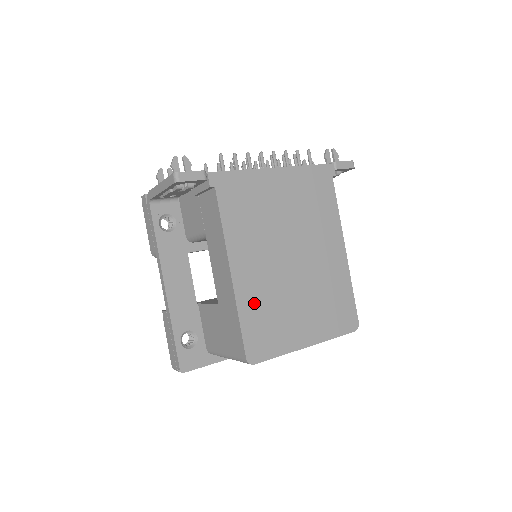
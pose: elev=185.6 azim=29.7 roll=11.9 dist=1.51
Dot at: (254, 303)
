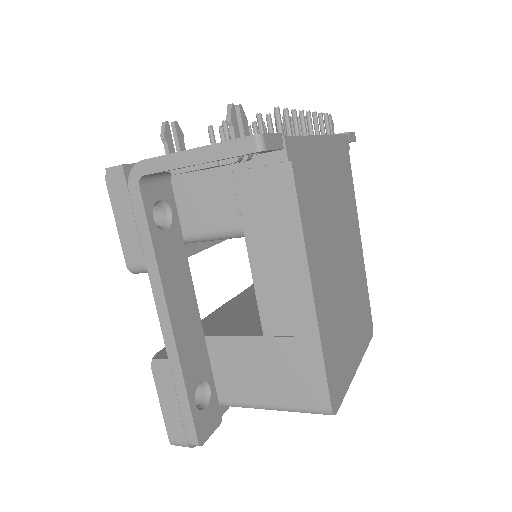
Dot at: (329, 329)
